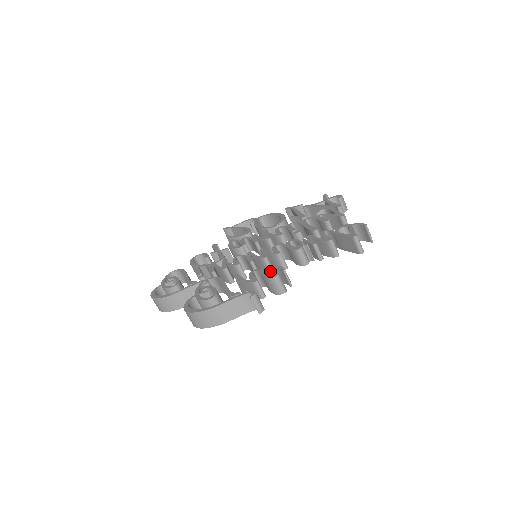
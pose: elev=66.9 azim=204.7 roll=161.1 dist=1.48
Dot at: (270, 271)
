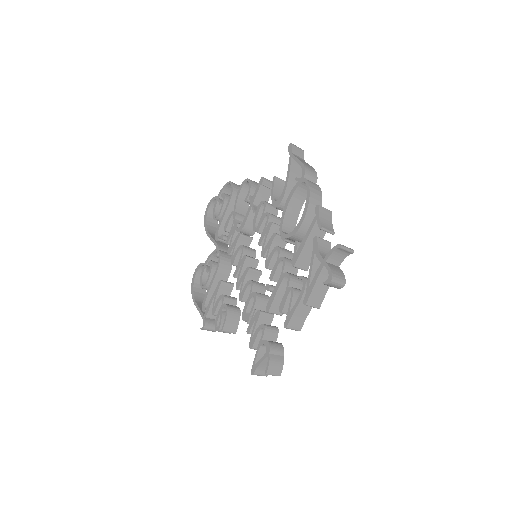
Dot at: (220, 318)
